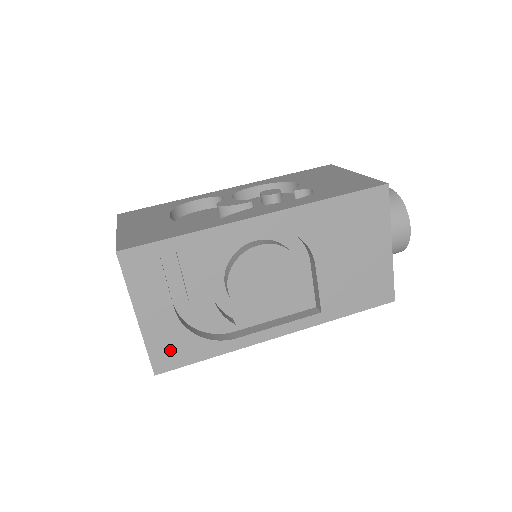
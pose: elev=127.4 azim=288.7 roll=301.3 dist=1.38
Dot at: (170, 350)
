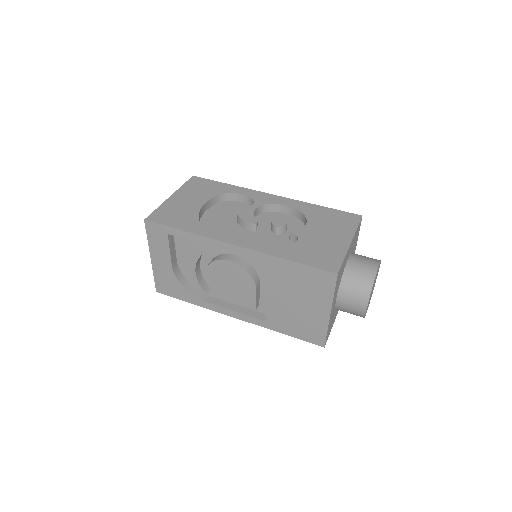
Dot at: (167, 285)
